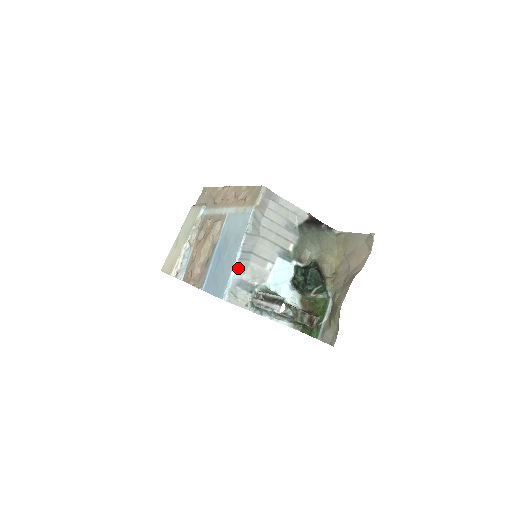
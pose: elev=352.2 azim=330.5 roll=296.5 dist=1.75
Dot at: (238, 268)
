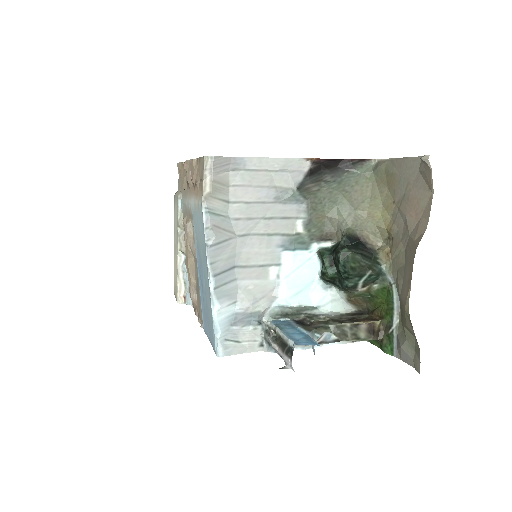
Dot at: (220, 301)
